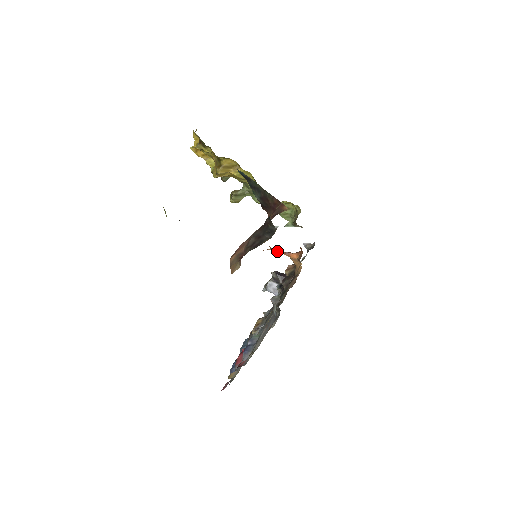
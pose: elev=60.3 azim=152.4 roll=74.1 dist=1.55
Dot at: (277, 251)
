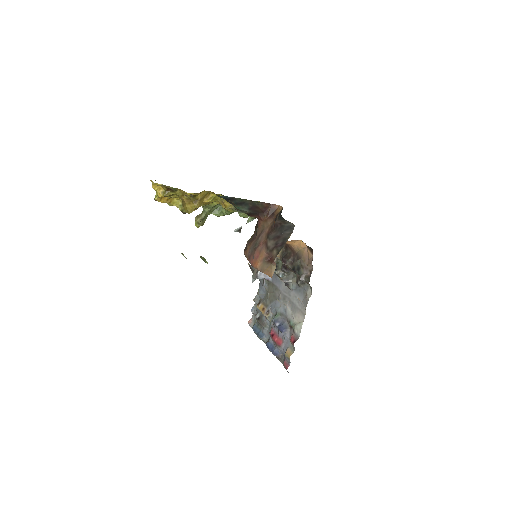
Dot at: occluded
